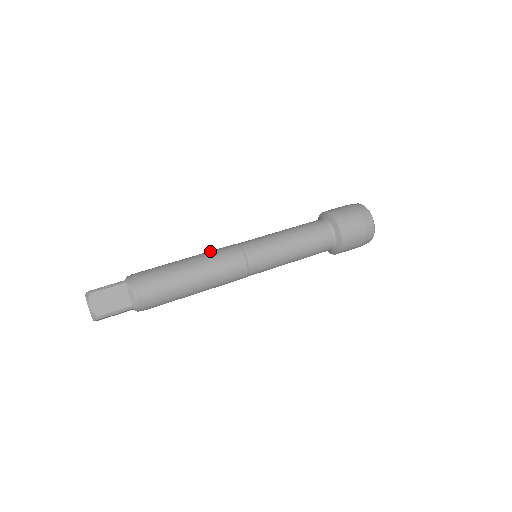
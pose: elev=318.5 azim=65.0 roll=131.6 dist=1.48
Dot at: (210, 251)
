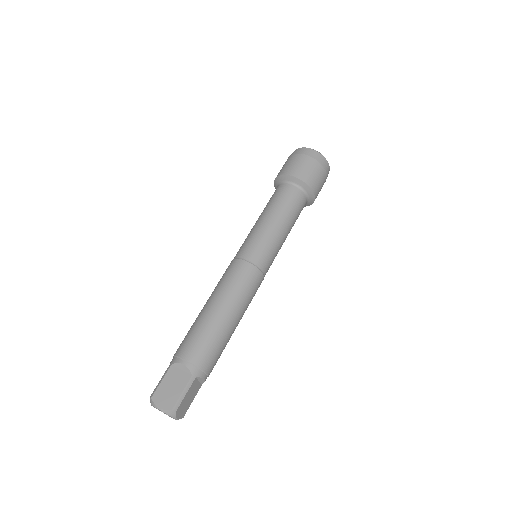
Dot at: (235, 287)
